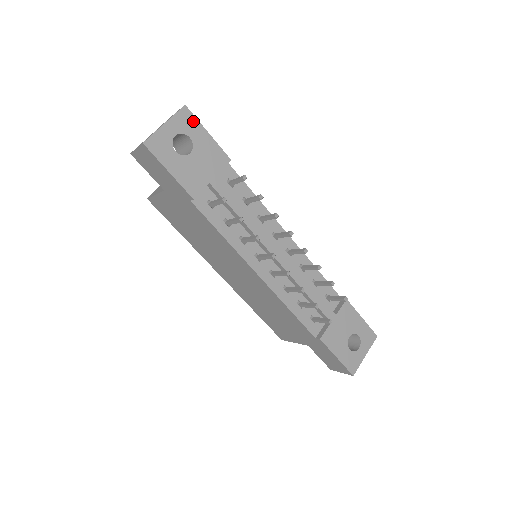
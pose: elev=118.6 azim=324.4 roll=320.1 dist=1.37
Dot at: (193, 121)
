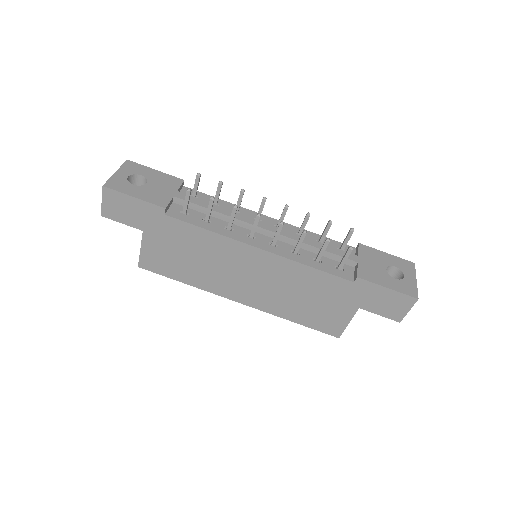
Dot at: (139, 166)
